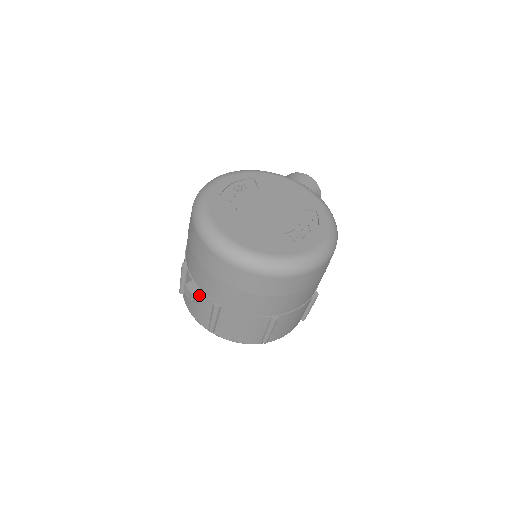
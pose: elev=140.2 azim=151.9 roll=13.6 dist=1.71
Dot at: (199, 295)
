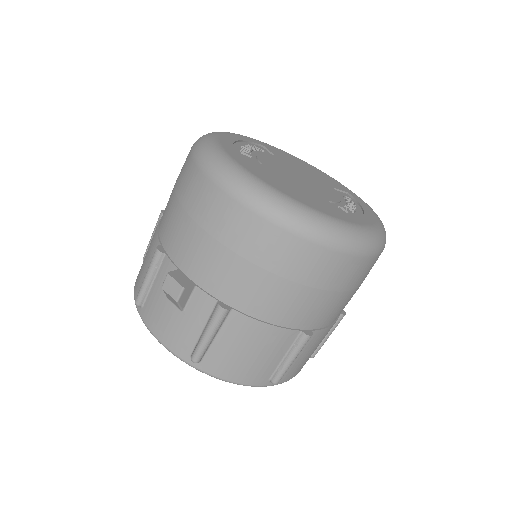
Dot at: (189, 292)
